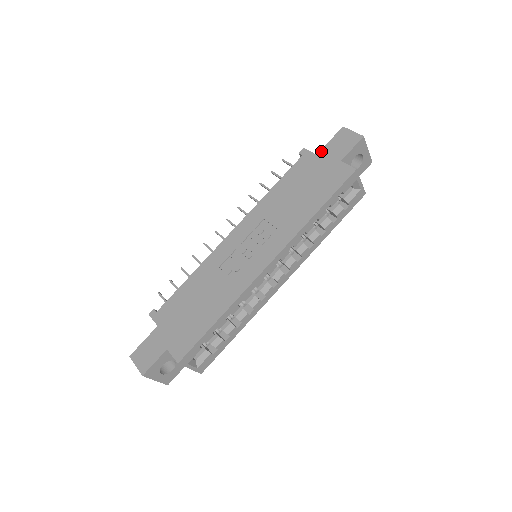
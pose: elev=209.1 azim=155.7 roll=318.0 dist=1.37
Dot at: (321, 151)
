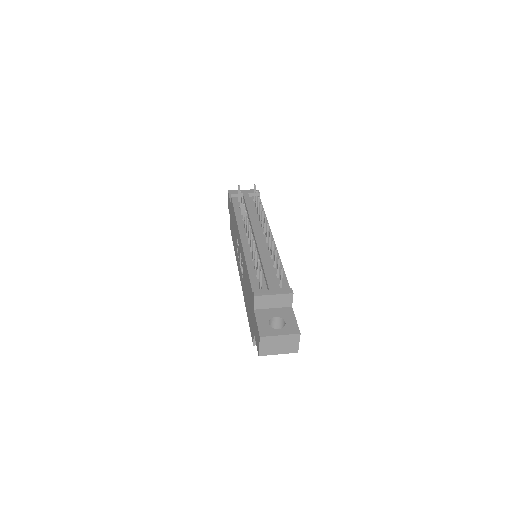
Dot at: (254, 314)
